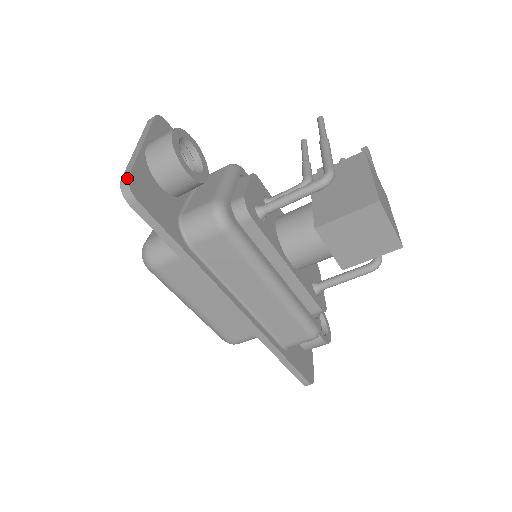
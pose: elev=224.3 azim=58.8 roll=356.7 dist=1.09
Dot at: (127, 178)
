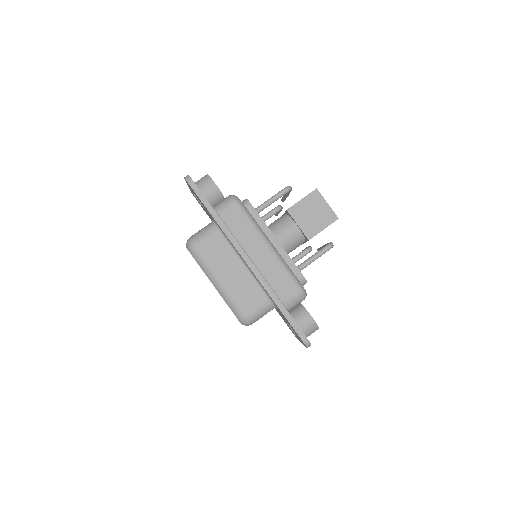
Dot at: (188, 175)
